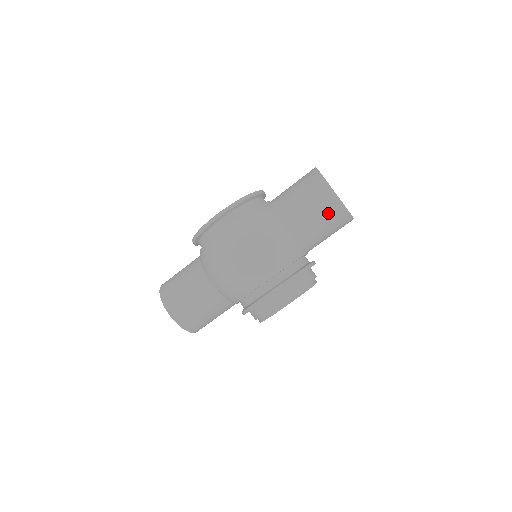
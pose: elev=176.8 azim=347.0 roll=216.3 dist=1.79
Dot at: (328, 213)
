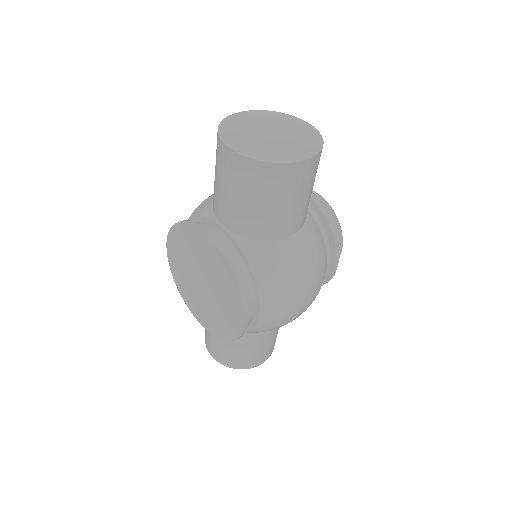
Dot at: (315, 174)
